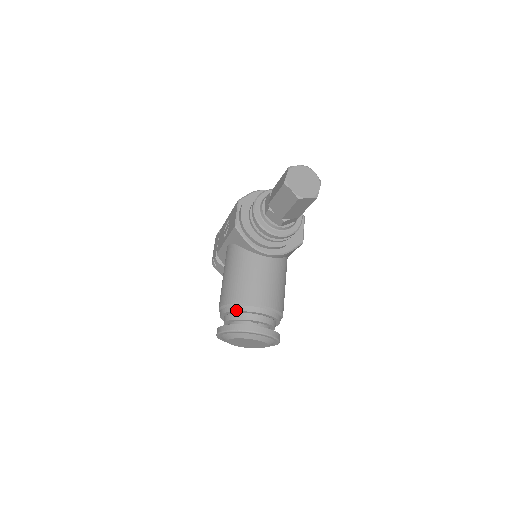
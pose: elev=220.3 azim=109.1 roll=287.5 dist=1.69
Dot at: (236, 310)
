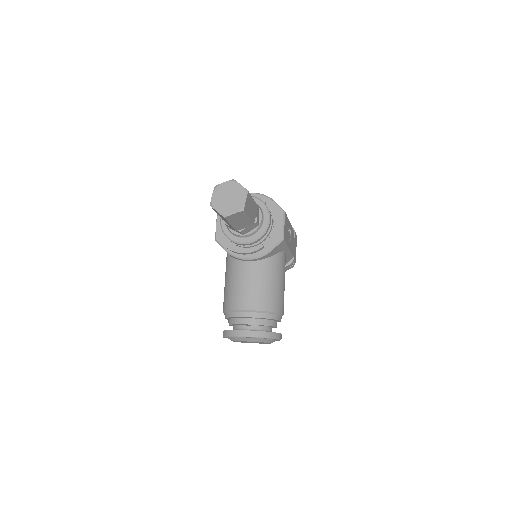
Dot at: (228, 316)
